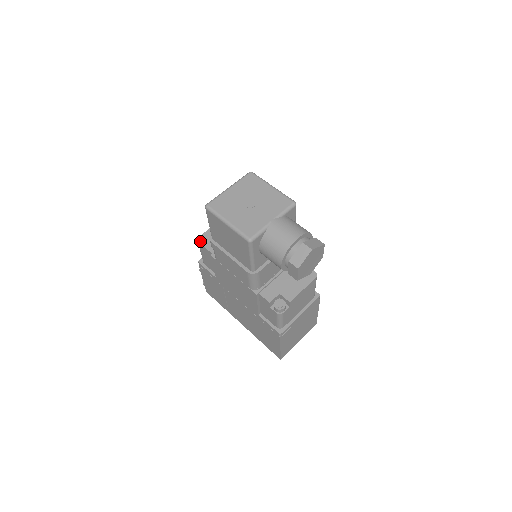
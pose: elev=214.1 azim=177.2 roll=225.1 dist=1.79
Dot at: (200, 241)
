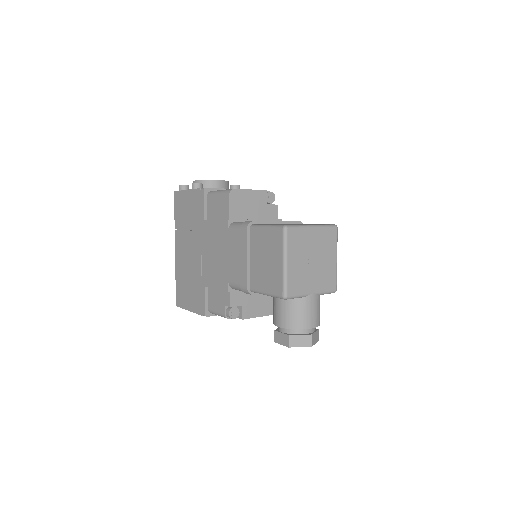
Dot at: (231, 195)
